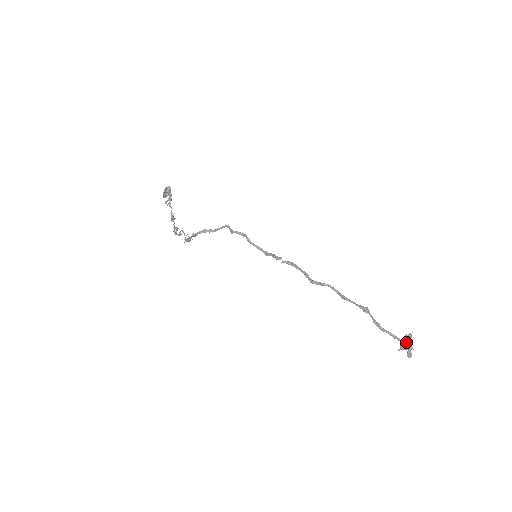
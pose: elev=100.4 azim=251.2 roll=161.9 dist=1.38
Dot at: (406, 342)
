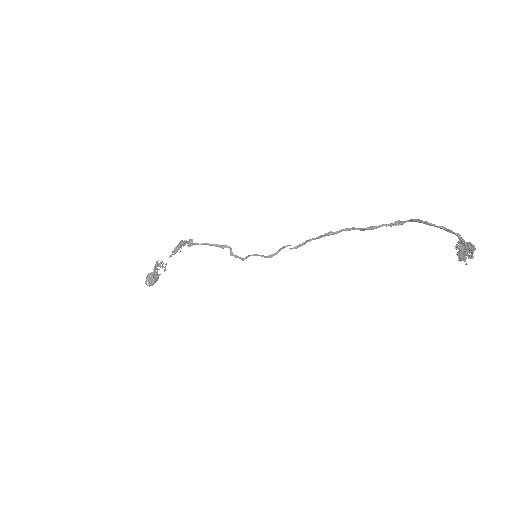
Dot at: occluded
